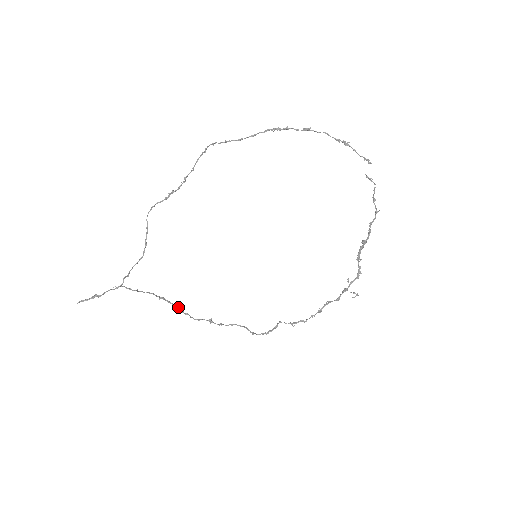
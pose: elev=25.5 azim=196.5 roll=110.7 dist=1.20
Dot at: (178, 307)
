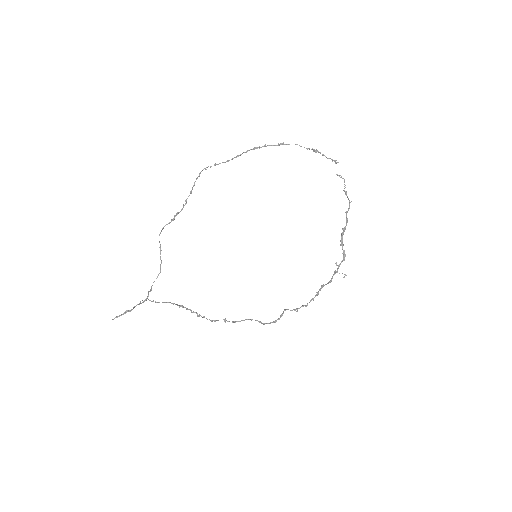
Dot at: (196, 312)
